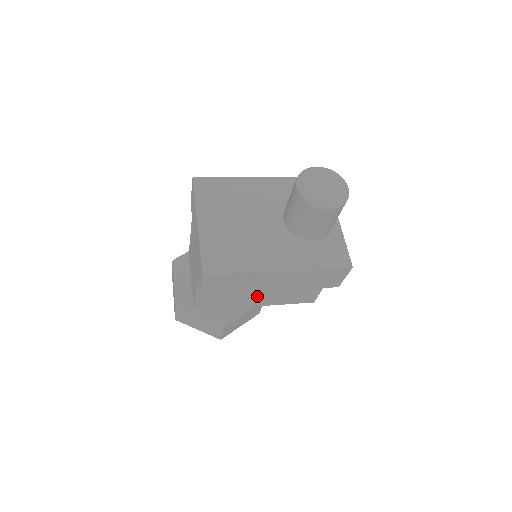
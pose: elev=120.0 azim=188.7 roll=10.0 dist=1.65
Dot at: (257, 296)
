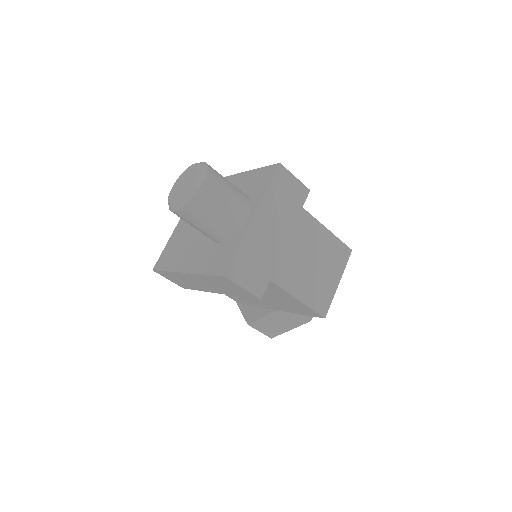
Dot at: occluded
